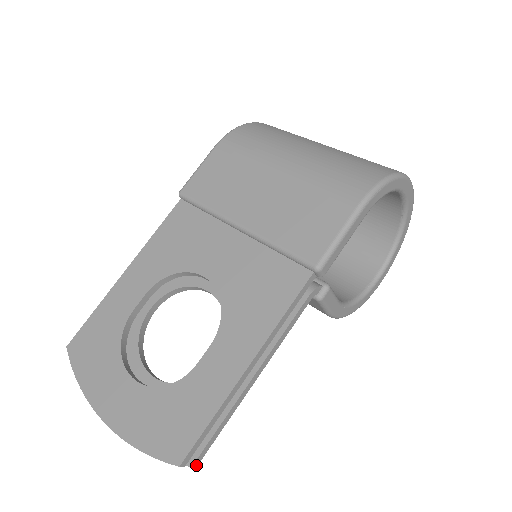
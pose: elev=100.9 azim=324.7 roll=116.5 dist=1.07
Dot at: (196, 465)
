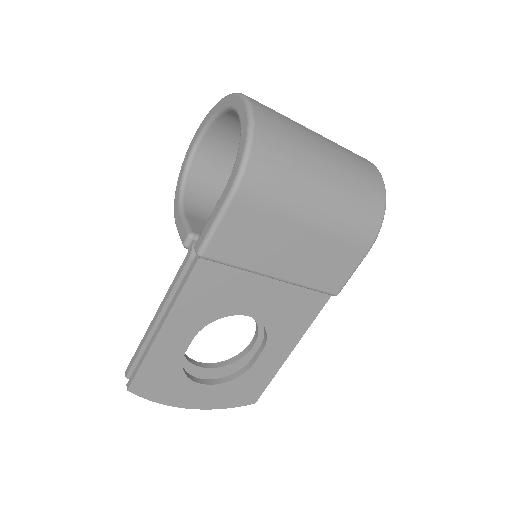
Dot at: occluded
